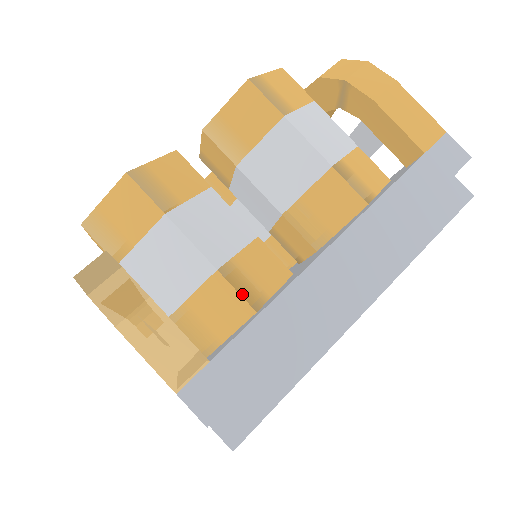
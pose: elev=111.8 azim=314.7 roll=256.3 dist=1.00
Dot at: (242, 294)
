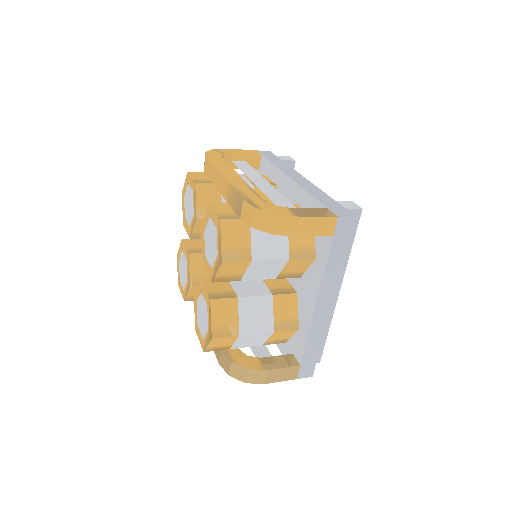
Dot at: (289, 329)
